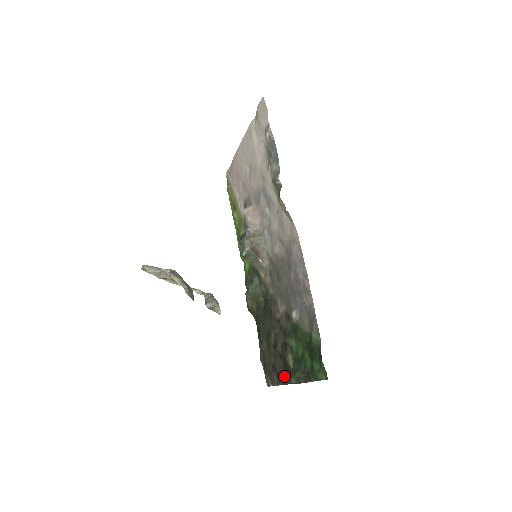
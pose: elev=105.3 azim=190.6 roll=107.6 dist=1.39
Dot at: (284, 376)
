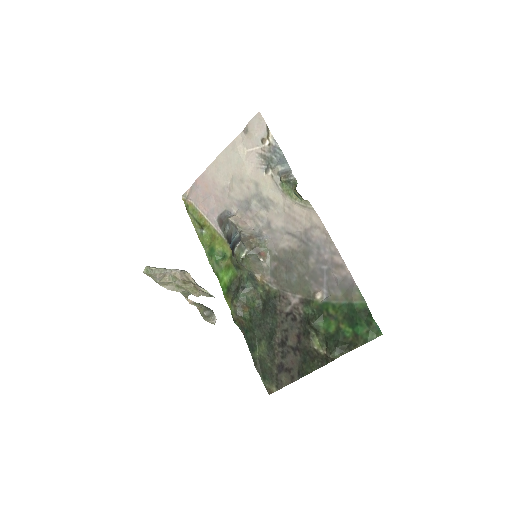
Dot at: (303, 367)
